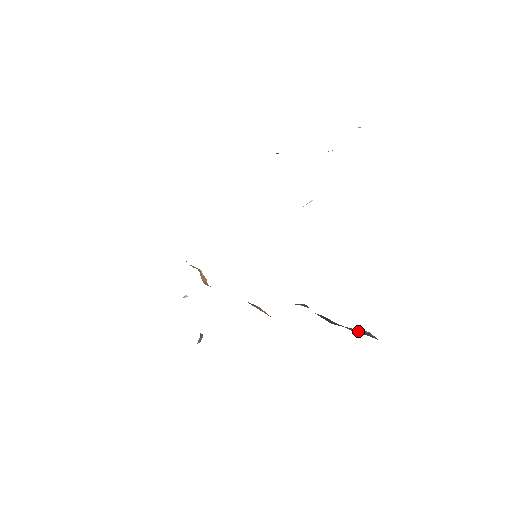
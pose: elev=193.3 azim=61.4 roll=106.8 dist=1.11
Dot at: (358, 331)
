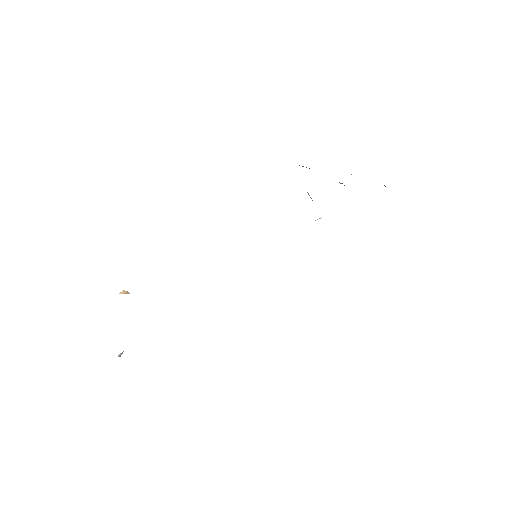
Dot at: occluded
